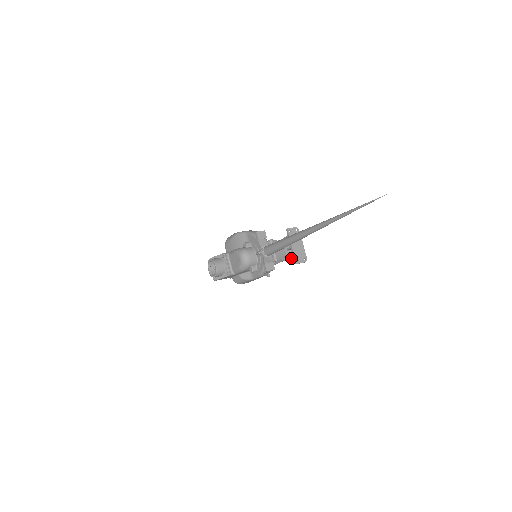
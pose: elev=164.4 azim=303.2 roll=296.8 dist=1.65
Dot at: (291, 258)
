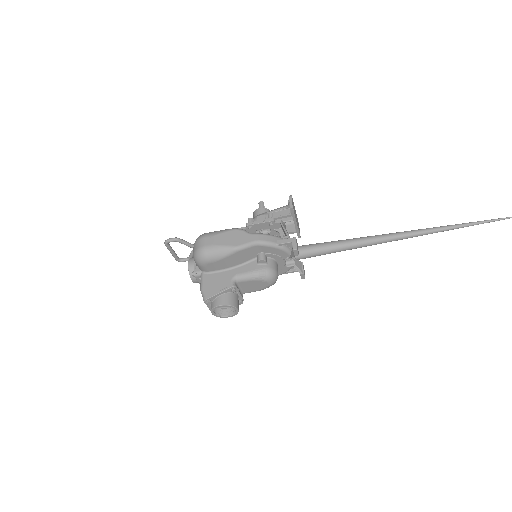
Dot at: occluded
